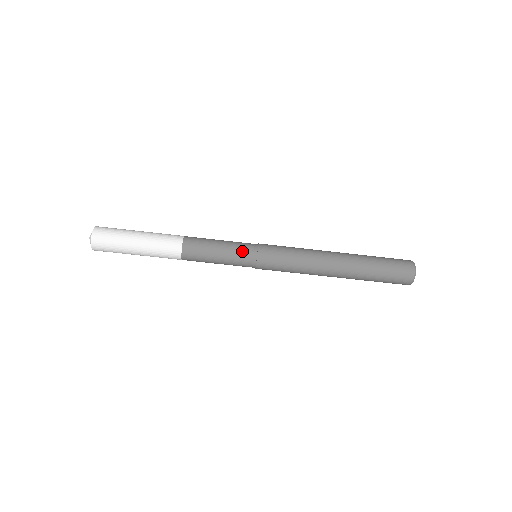
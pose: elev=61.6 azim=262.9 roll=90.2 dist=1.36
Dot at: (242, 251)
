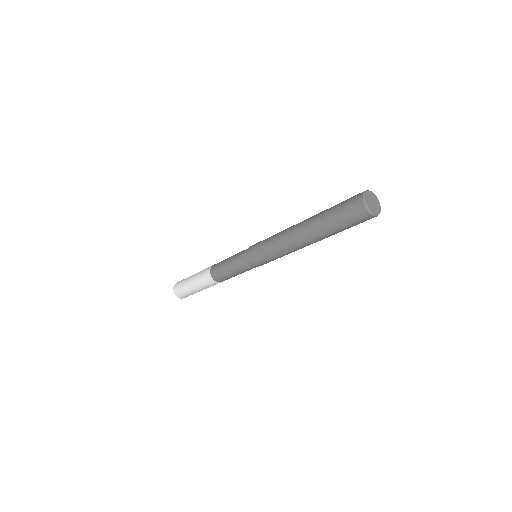
Dot at: (240, 259)
